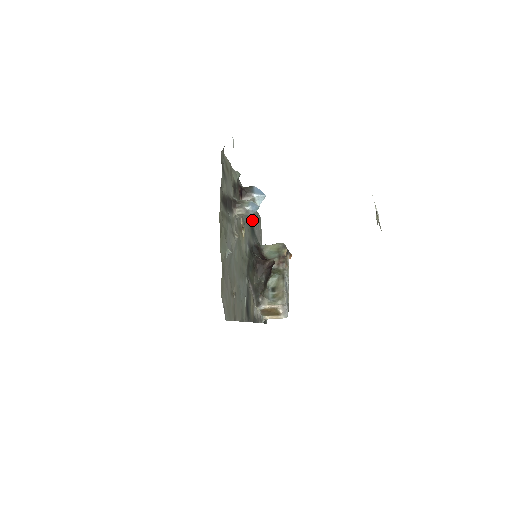
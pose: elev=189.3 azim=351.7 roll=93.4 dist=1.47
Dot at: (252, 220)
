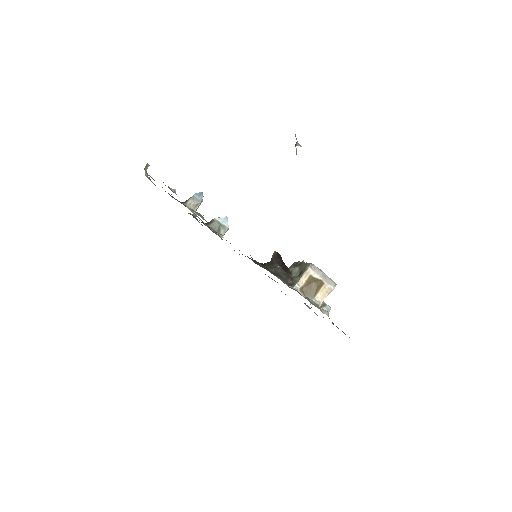
Dot at: occluded
